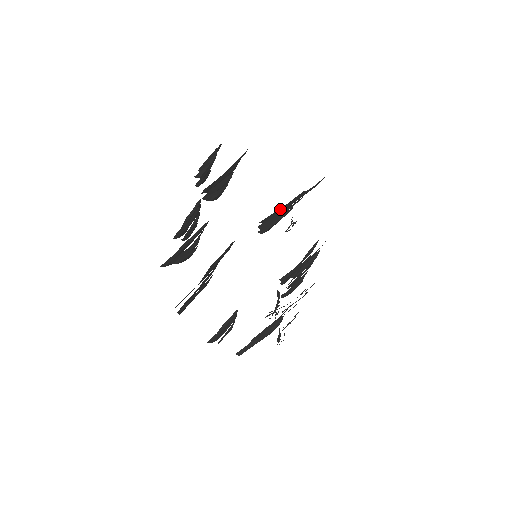
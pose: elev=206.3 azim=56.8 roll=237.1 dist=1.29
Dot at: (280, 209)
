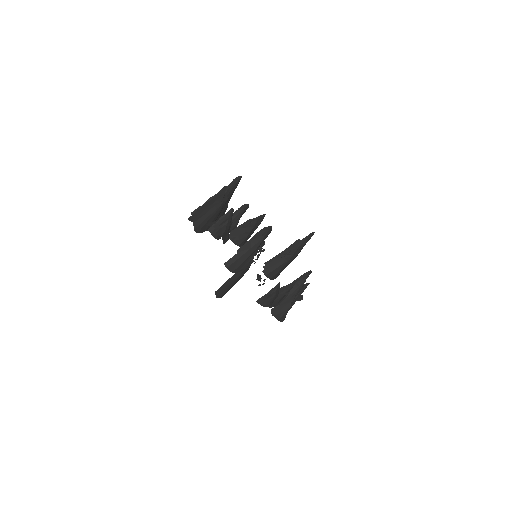
Dot at: (281, 254)
